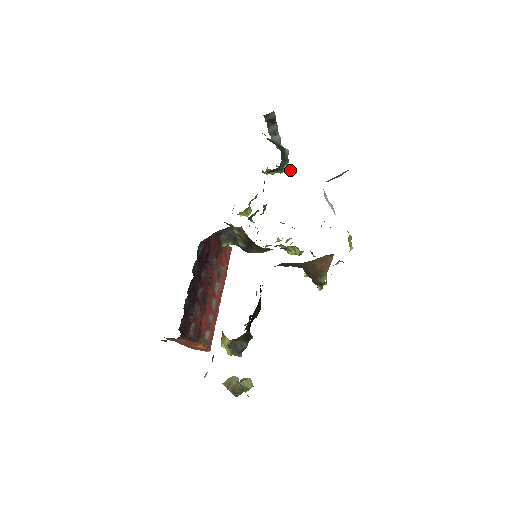
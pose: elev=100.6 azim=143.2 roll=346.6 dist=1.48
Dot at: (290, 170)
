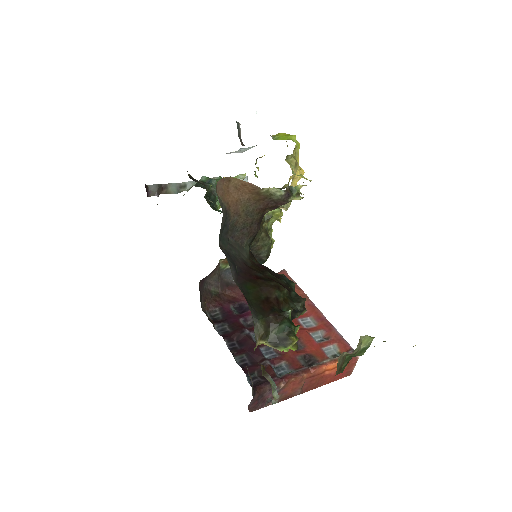
Dot at: (243, 175)
